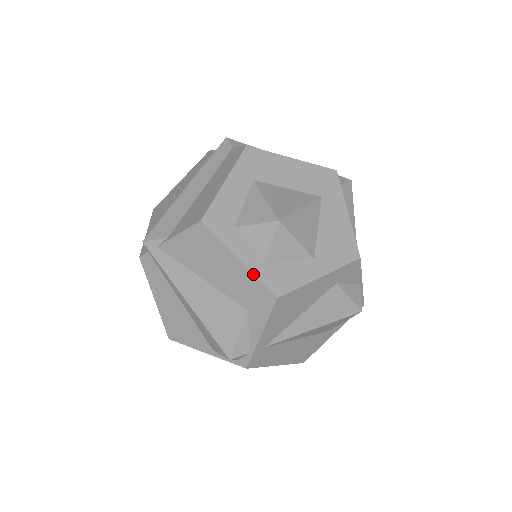
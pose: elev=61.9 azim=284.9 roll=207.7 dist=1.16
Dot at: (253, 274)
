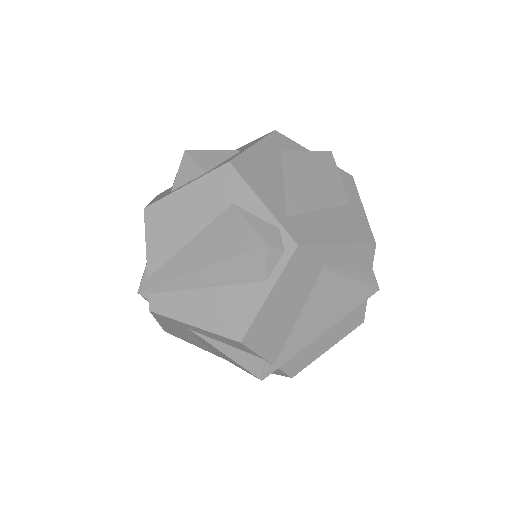
Dot at: (201, 177)
